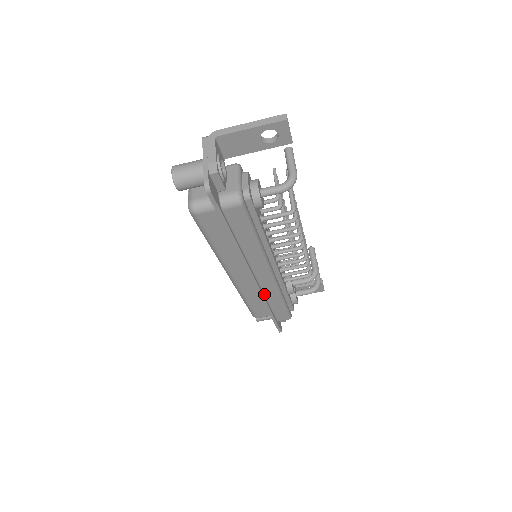
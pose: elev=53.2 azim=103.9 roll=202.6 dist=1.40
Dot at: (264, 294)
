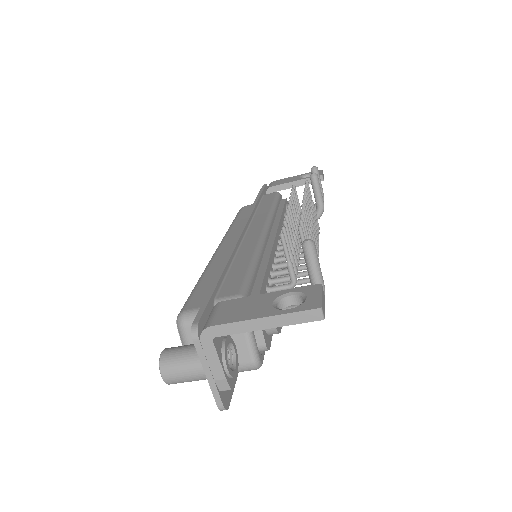
Dot at: occluded
